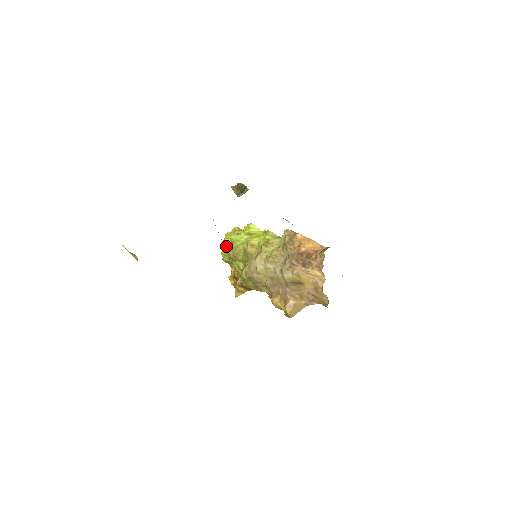
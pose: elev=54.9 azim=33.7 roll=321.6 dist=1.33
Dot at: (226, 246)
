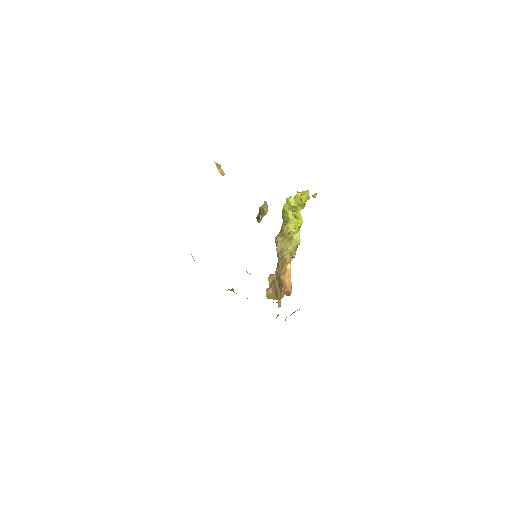
Dot at: occluded
